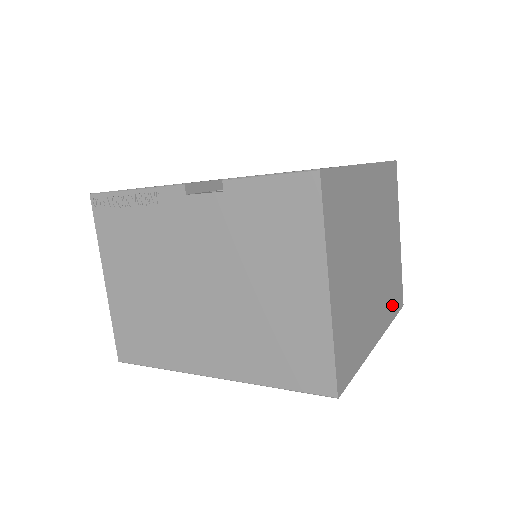
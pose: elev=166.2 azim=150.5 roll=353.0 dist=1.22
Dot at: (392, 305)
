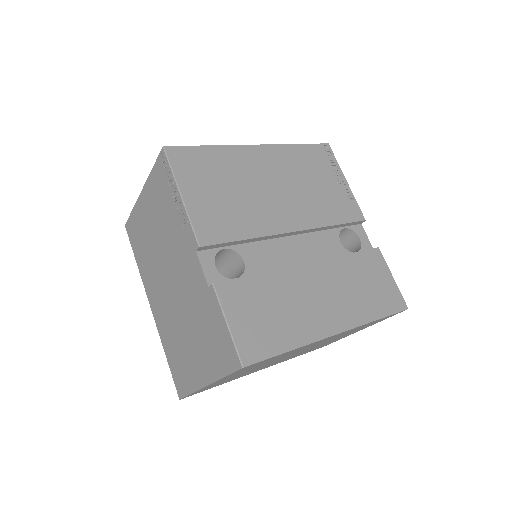
Dot at: occluded
